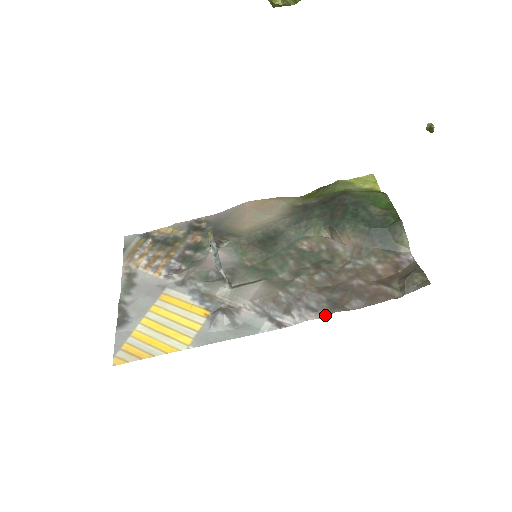
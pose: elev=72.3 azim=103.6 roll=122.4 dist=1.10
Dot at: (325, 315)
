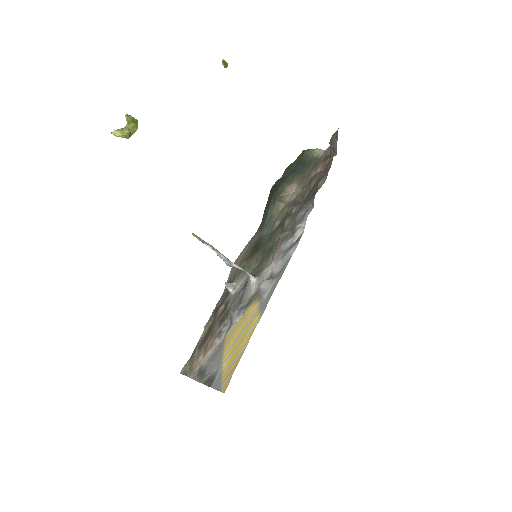
Dot at: (313, 203)
